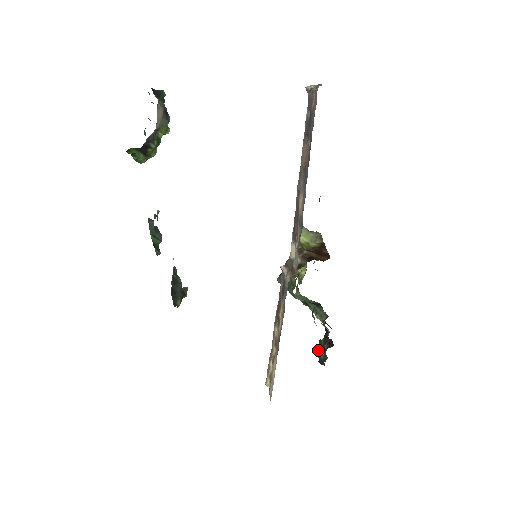
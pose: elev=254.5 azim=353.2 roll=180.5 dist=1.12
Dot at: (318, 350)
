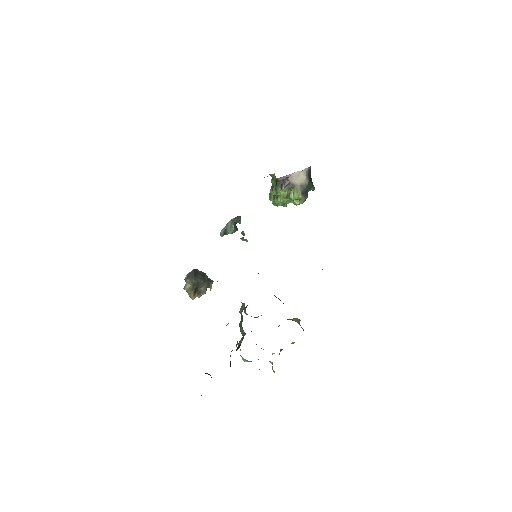
Dot at: occluded
